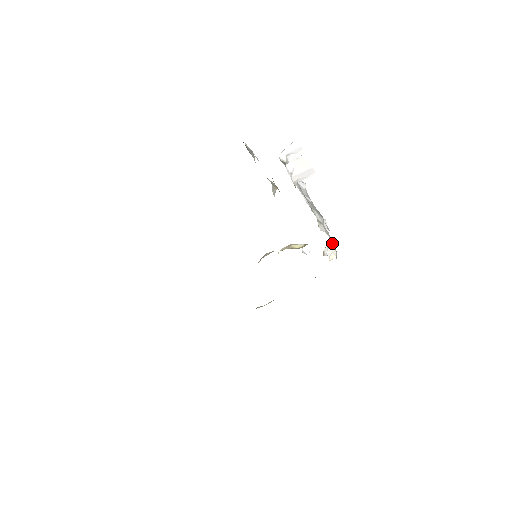
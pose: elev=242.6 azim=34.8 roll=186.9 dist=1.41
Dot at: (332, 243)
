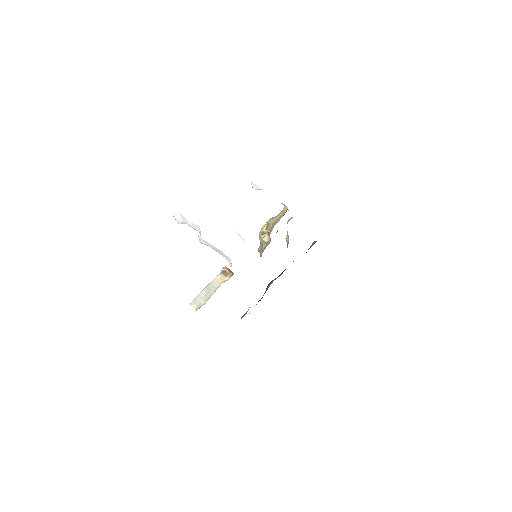
Dot at: occluded
